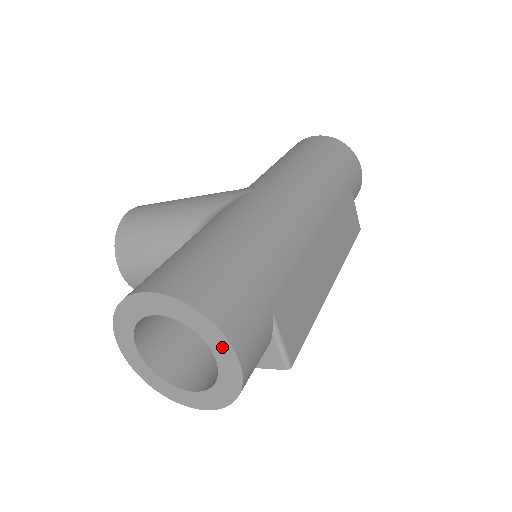
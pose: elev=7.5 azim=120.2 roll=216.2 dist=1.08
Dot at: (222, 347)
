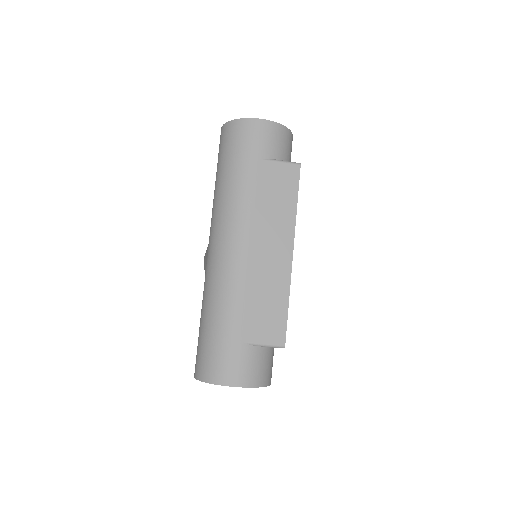
Dot at: (229, 385)
